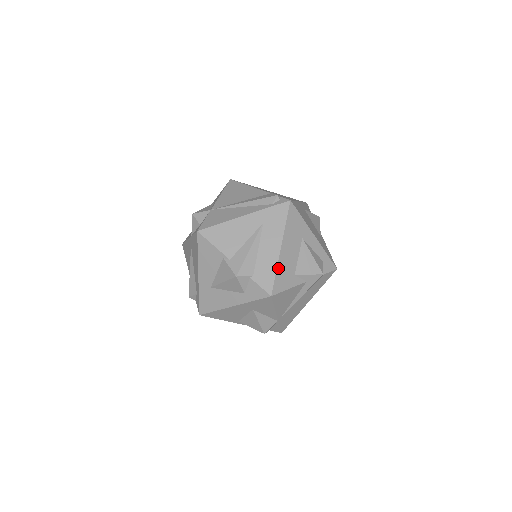
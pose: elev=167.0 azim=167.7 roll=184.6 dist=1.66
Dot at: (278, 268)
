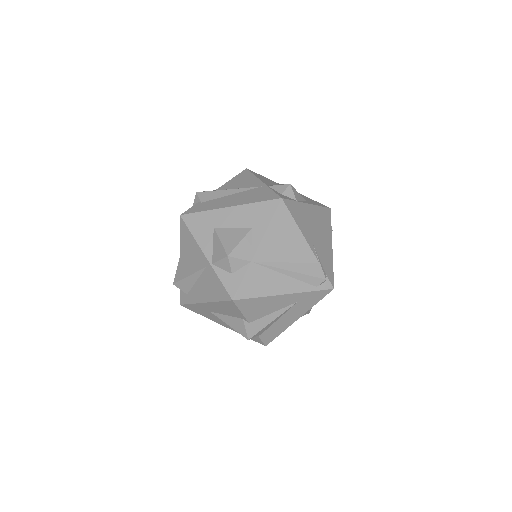
Dot at: (284, 330)
